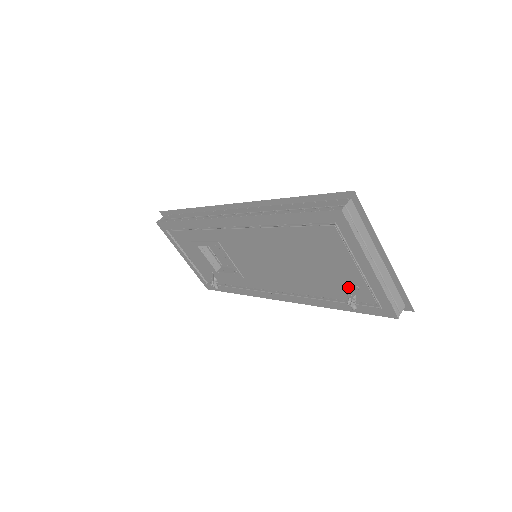
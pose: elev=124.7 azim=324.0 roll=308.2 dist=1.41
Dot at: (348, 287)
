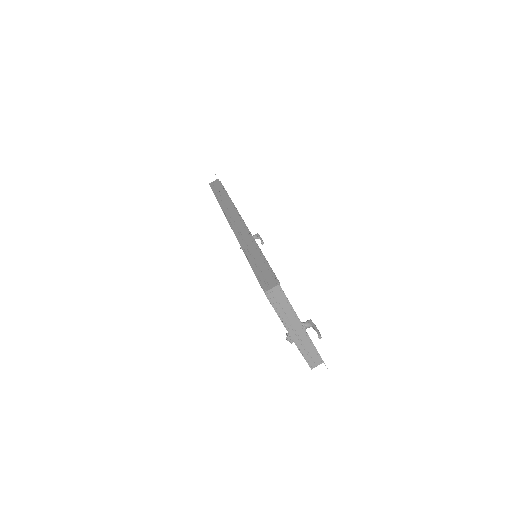
Dot at: occluded
